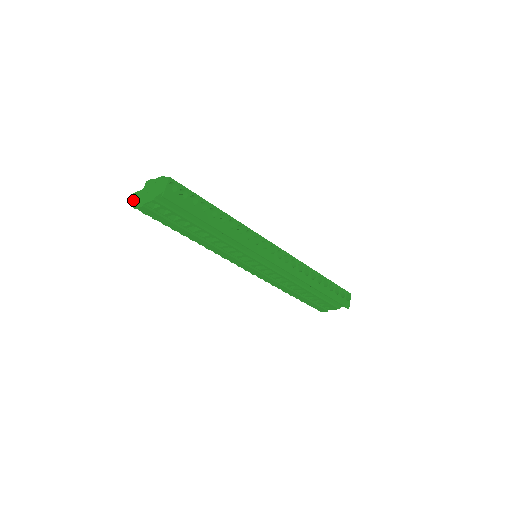
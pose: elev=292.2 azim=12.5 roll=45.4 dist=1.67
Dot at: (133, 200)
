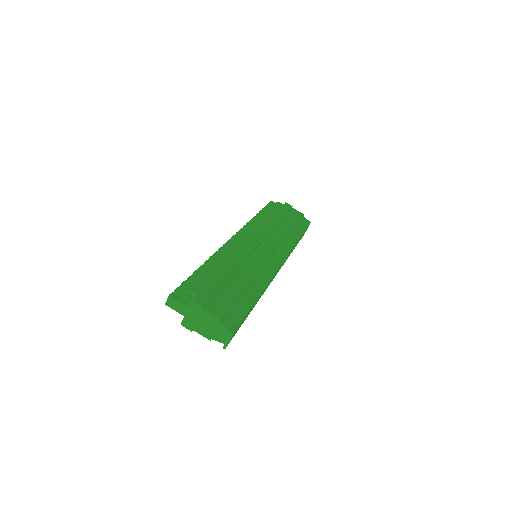
Dot at: (172, 308)
